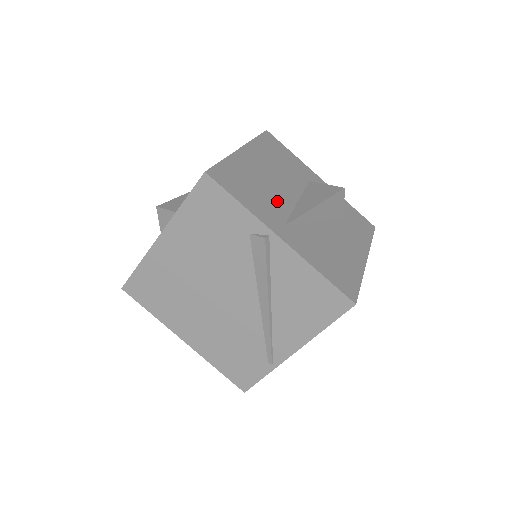
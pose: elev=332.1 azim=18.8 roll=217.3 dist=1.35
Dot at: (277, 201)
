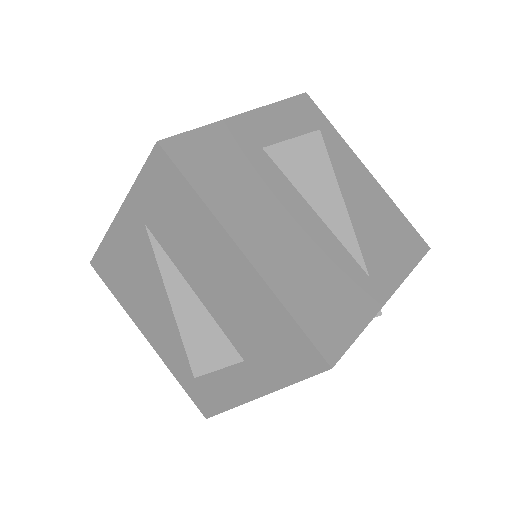
Dot at: (332, 257)
